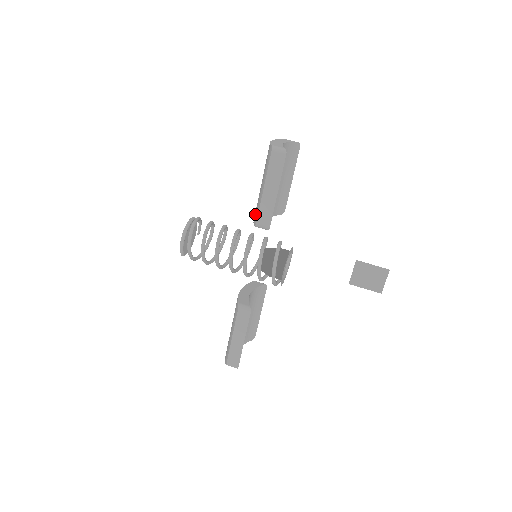
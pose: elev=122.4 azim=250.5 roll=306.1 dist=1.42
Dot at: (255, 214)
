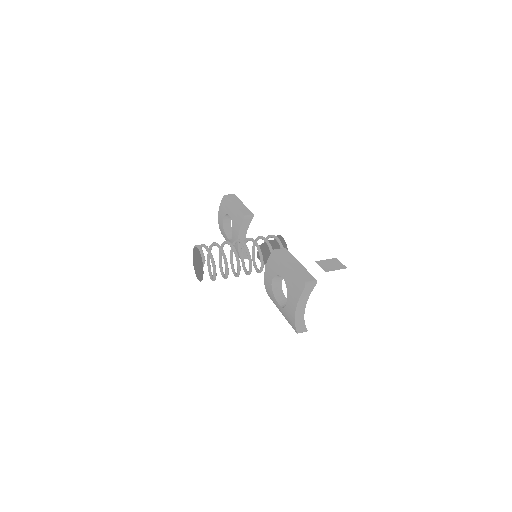
Dot at: (238, 222)
